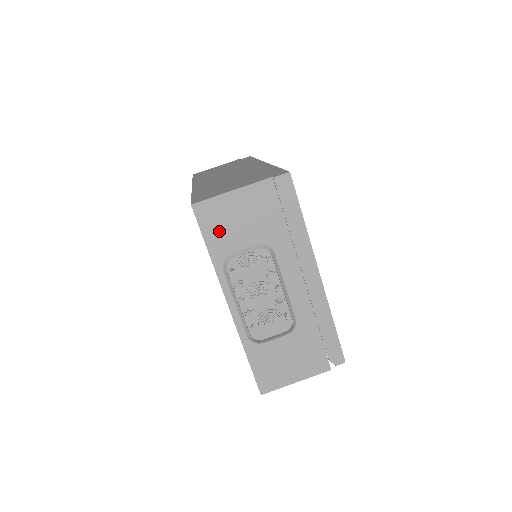
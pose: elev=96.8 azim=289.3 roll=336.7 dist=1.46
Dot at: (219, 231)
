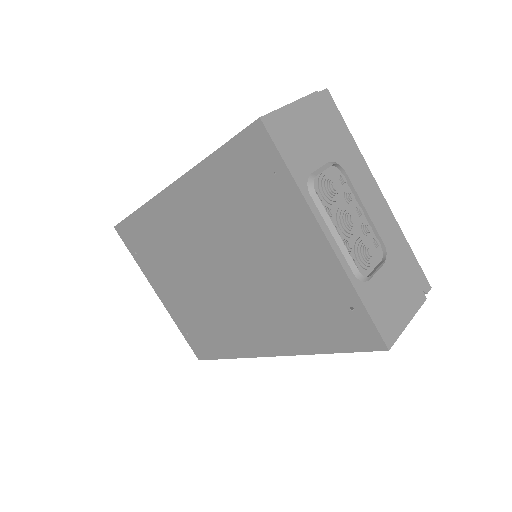
Dot at: (293, 148)
